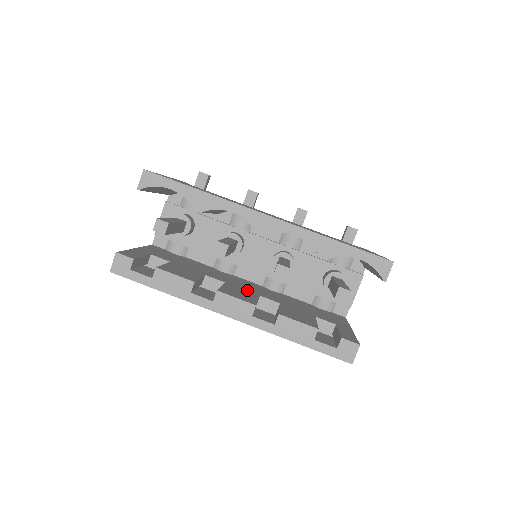
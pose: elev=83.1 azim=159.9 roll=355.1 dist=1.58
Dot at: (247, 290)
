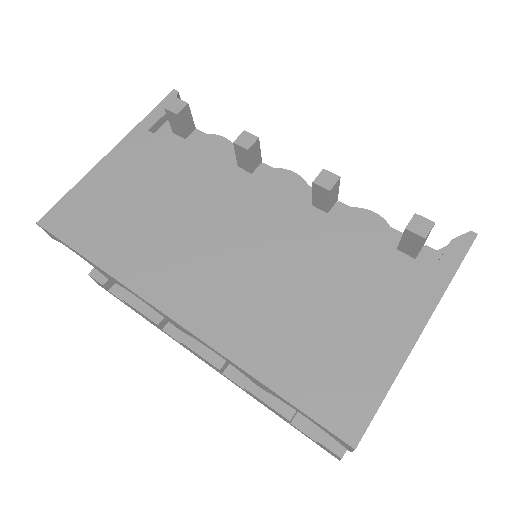
Dot at: occluded
